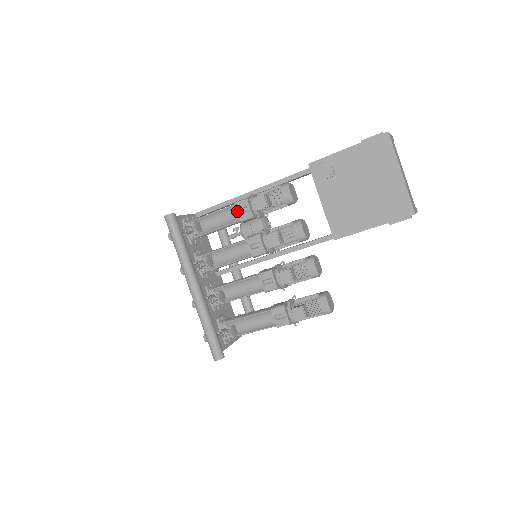
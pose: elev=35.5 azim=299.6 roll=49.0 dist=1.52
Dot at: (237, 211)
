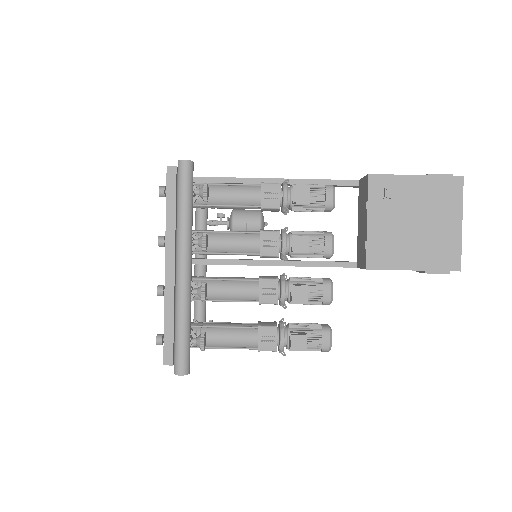
Dot at: (262, 194)
